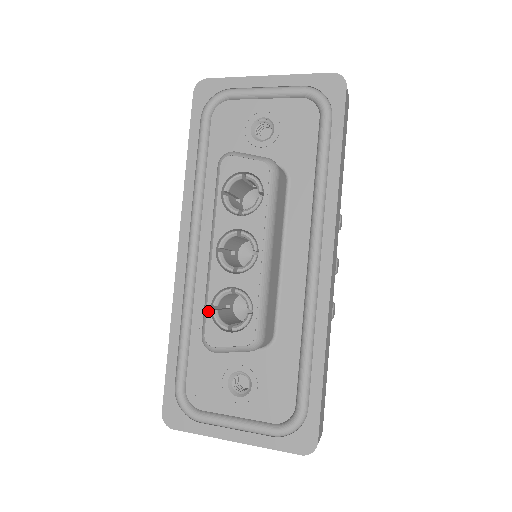
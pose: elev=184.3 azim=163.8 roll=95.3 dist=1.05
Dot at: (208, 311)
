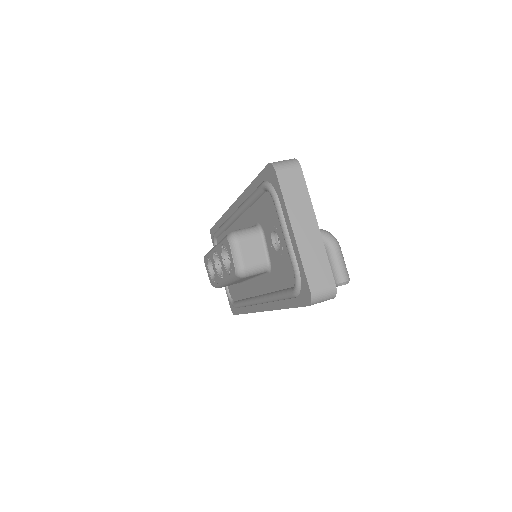
Dot at: (207, 256)
